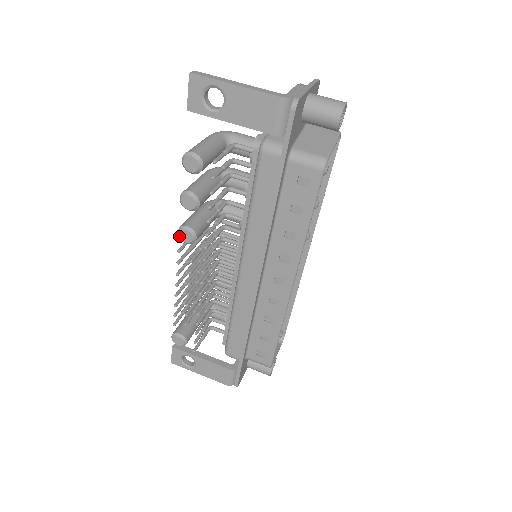
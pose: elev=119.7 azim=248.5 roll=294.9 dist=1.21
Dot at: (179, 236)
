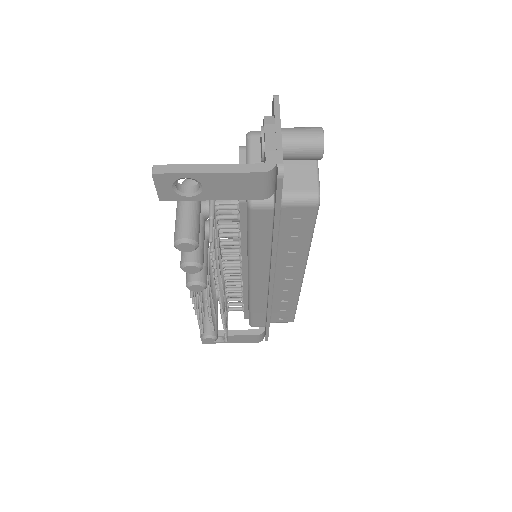
Dot at: occluded
